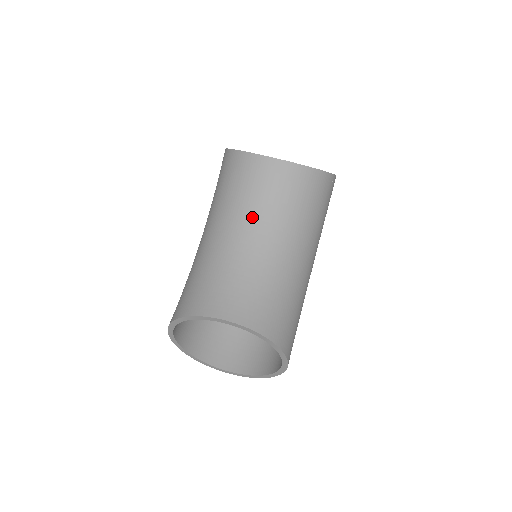
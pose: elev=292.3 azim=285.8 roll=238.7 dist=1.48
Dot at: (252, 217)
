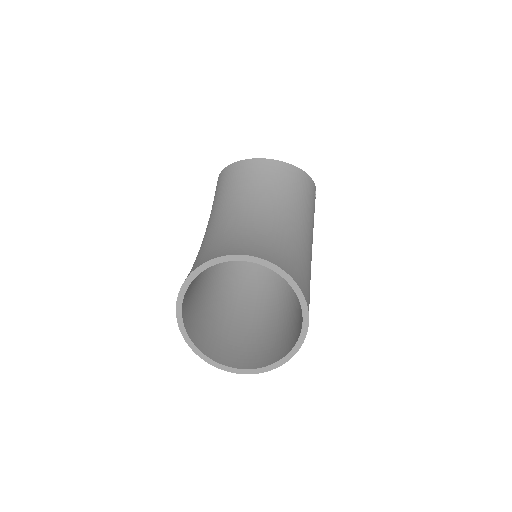
Dot at: (251, 199)
